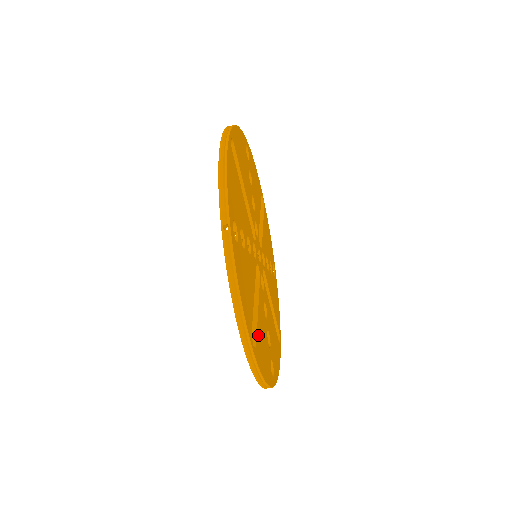
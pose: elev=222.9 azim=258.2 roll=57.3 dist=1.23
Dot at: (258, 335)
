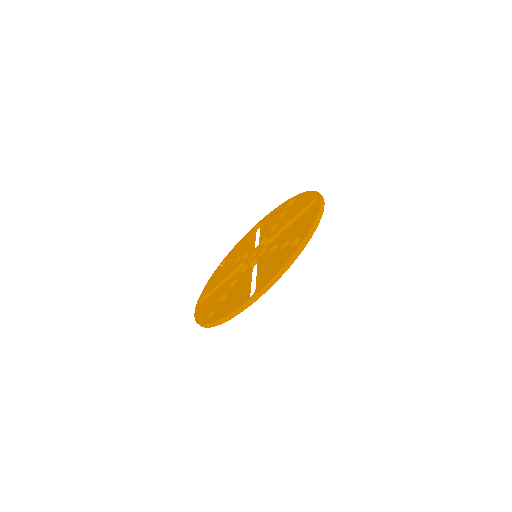
Dot at: occluded
